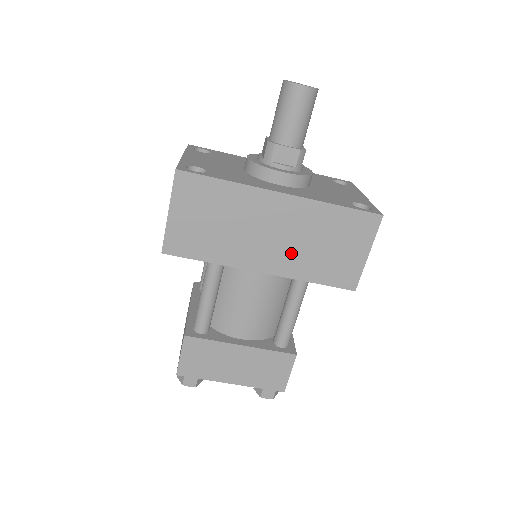
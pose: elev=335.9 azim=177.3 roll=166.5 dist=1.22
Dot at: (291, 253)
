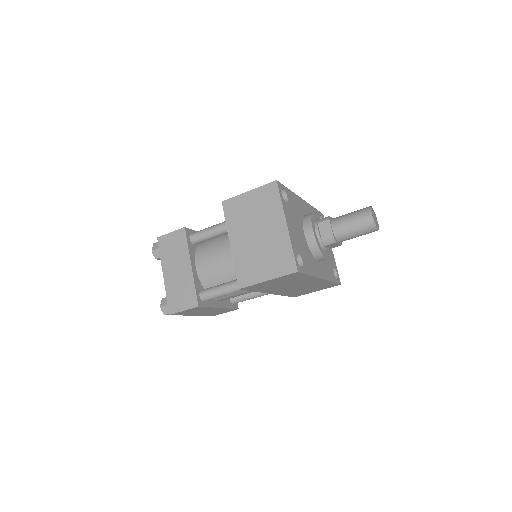
Dot at: (292, 290)
